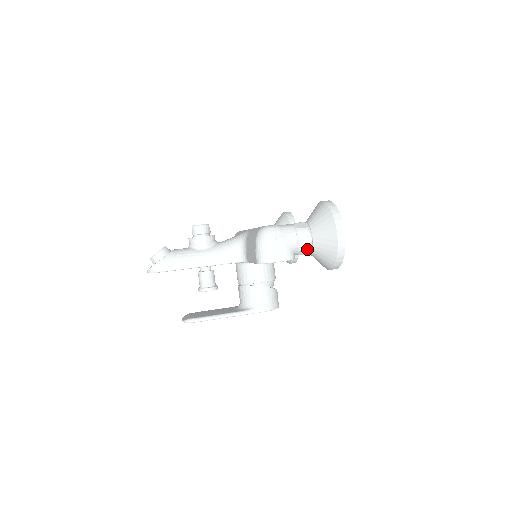
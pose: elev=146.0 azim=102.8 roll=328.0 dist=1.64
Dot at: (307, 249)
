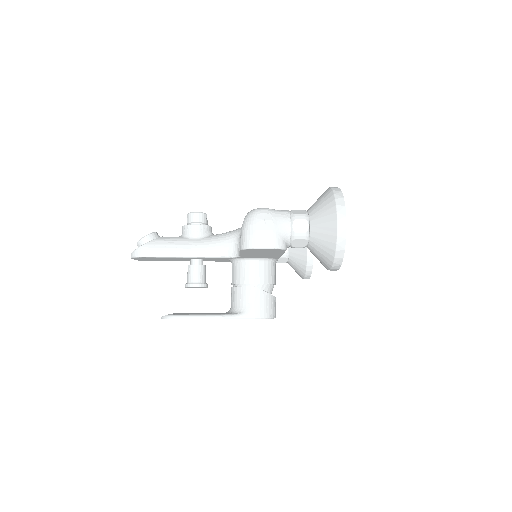
Dot at: (302, 240)
